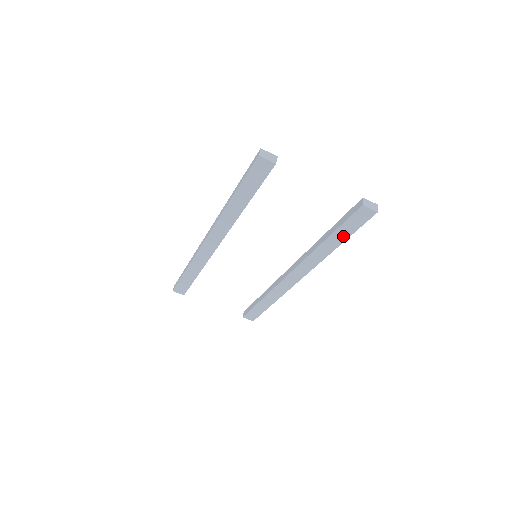
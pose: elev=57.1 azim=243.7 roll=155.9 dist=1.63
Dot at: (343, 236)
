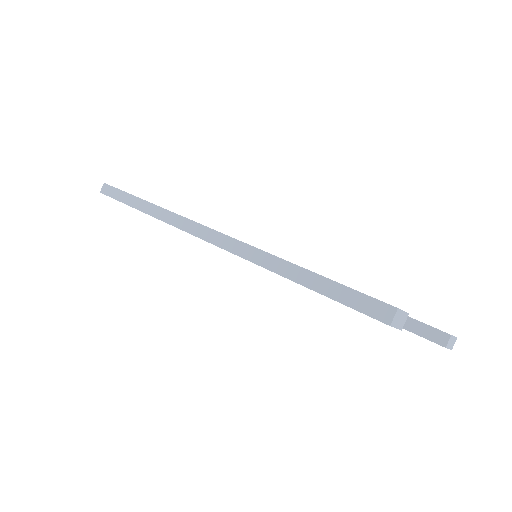
Dot at: occluded
